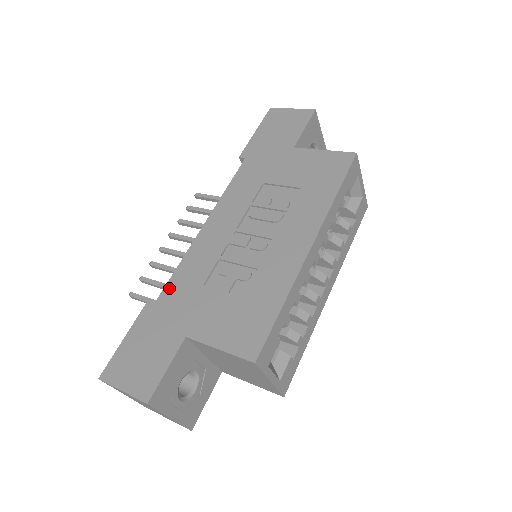
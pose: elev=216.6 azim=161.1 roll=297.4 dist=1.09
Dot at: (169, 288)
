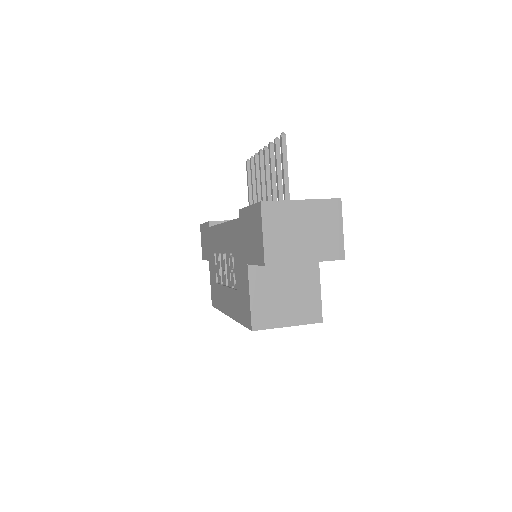
Dot at: (211, 231)
